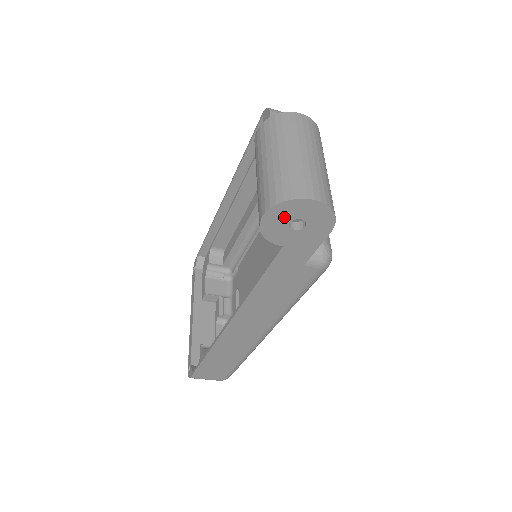
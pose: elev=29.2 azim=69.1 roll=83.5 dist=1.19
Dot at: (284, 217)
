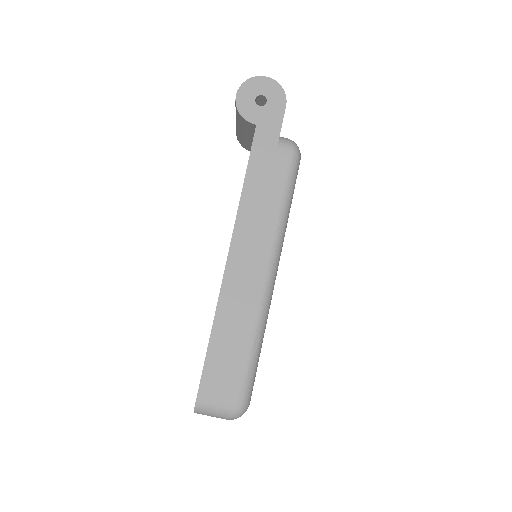
Dot at: (250, 94)
